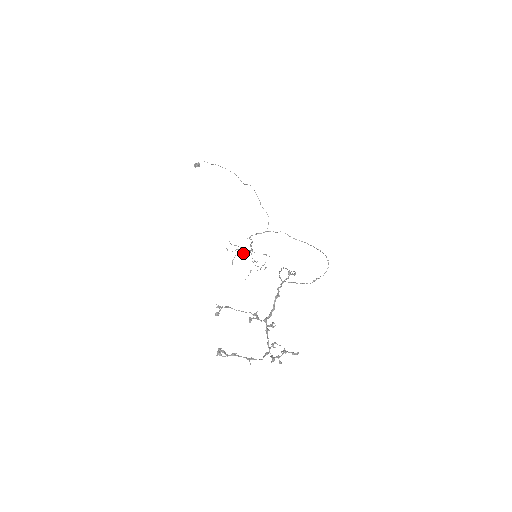
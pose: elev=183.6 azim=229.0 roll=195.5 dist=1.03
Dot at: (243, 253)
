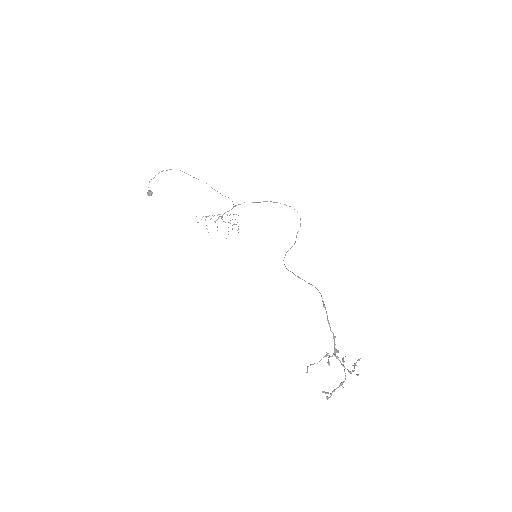
Dot at: (215, 222)
